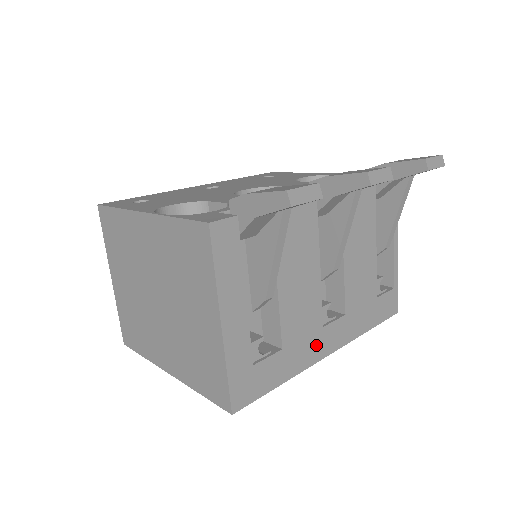
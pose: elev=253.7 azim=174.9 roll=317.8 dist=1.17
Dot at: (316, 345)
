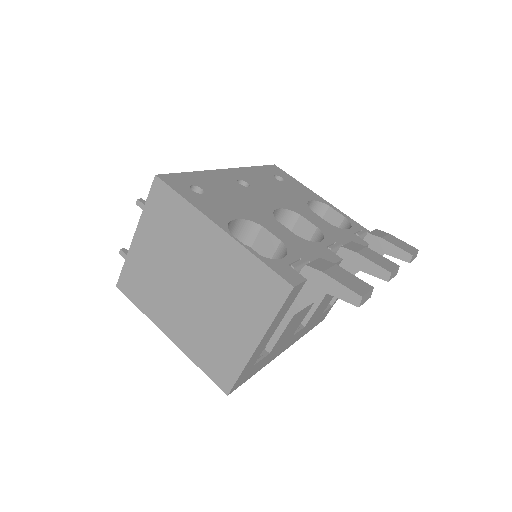
Dot at: (283, 347)
